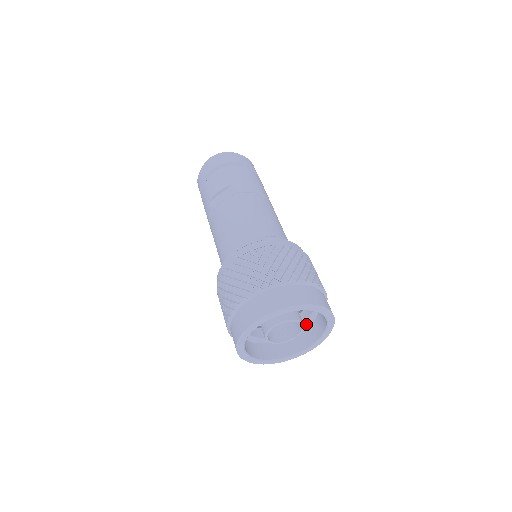
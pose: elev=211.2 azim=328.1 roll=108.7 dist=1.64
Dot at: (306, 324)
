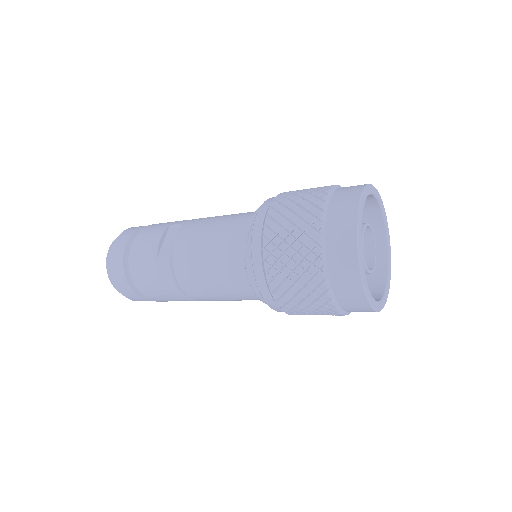
Dot at: occluded
